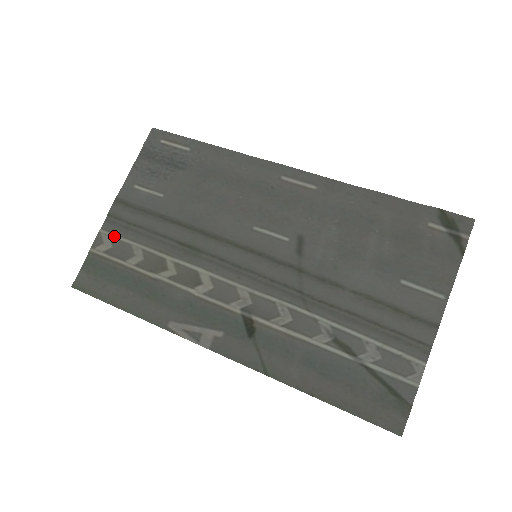
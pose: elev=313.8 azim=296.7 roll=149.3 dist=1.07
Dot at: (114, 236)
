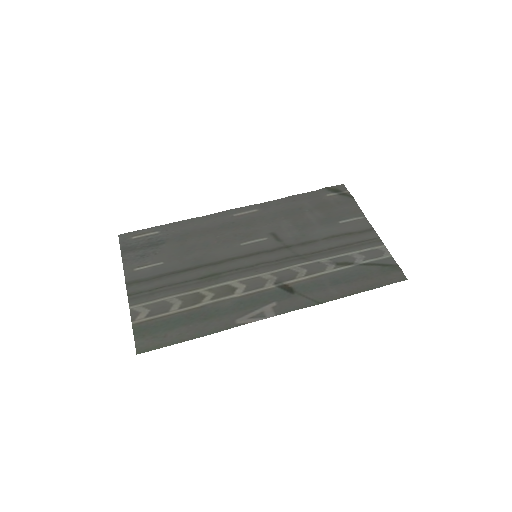
Dot at: (145, 304)
